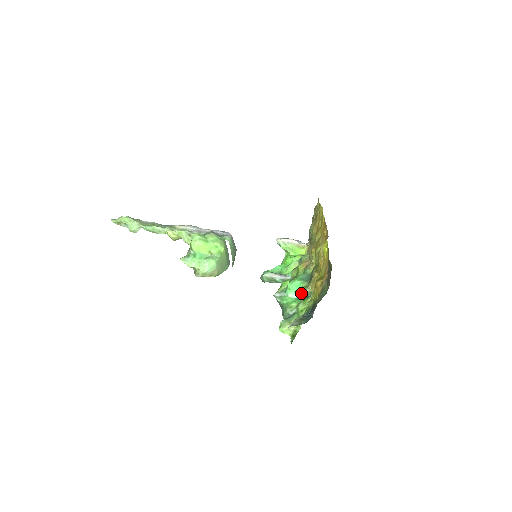
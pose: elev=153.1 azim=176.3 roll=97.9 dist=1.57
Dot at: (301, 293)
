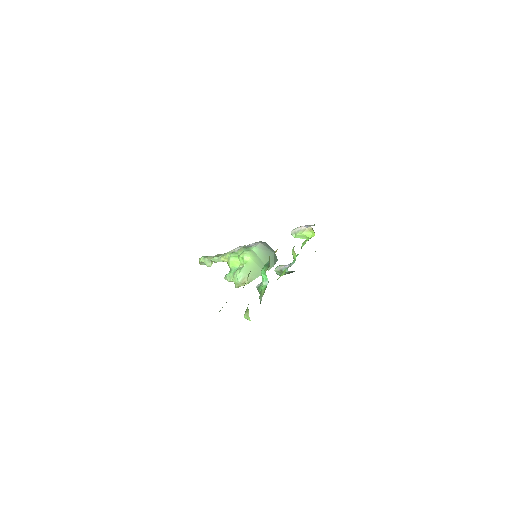
Dot at: (247, 280)
